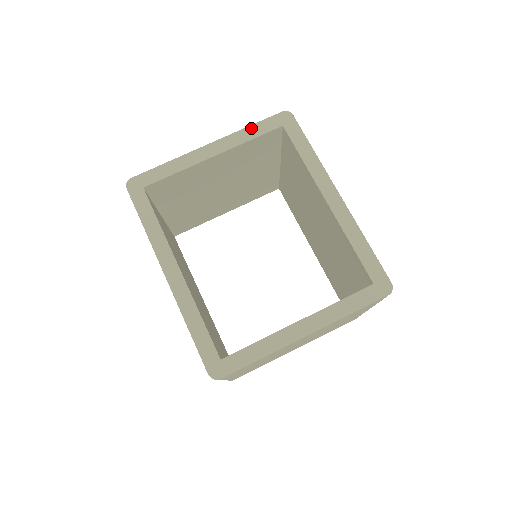
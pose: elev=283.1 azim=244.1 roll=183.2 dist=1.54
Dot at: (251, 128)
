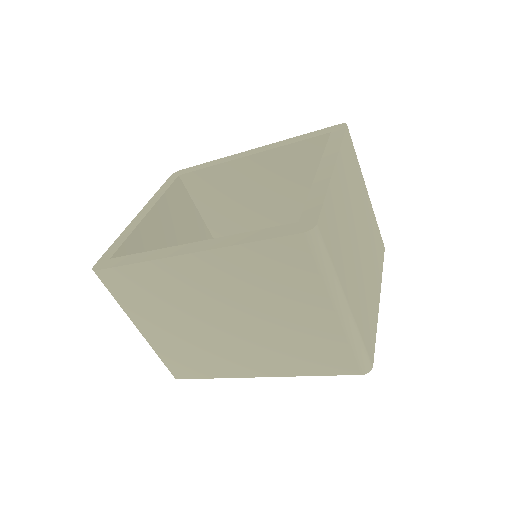
Dot at: (159, 191)
